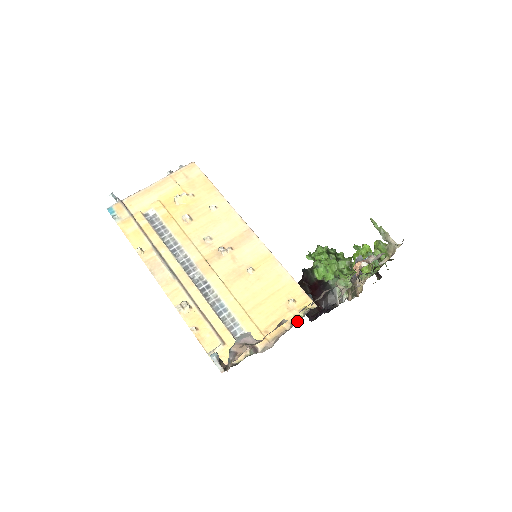
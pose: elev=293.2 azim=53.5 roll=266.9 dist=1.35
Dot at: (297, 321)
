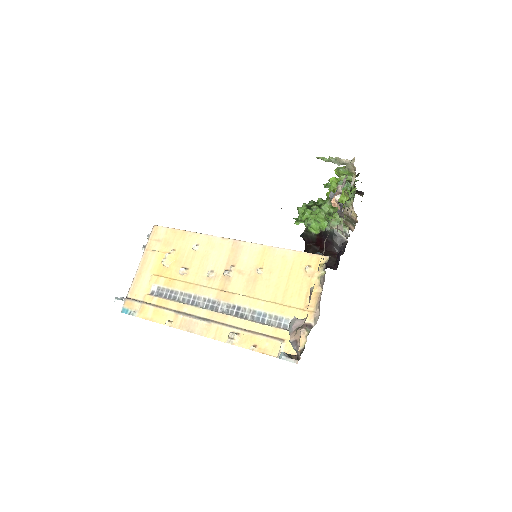
Dot at: (323, 280)
